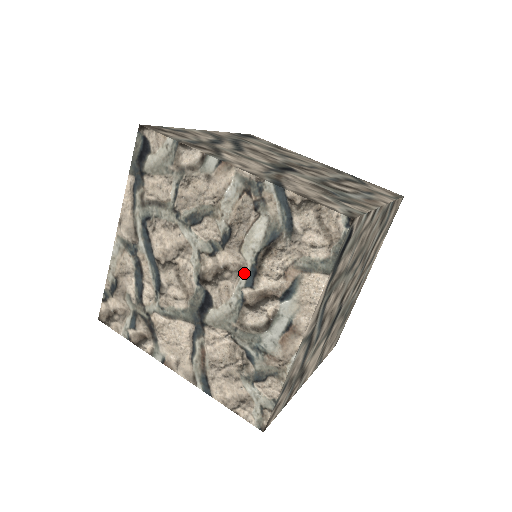
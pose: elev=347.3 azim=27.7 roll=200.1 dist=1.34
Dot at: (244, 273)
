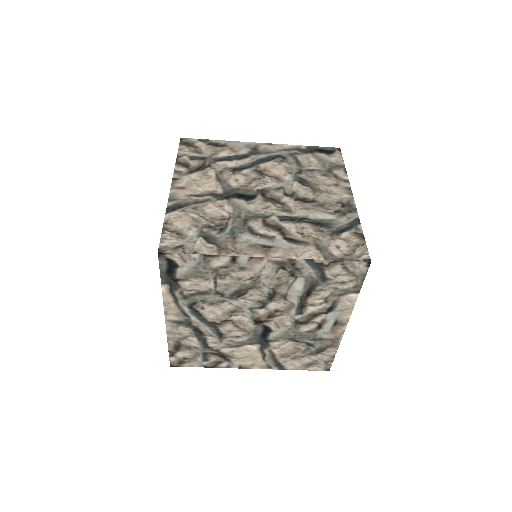
Dot at: occluded
